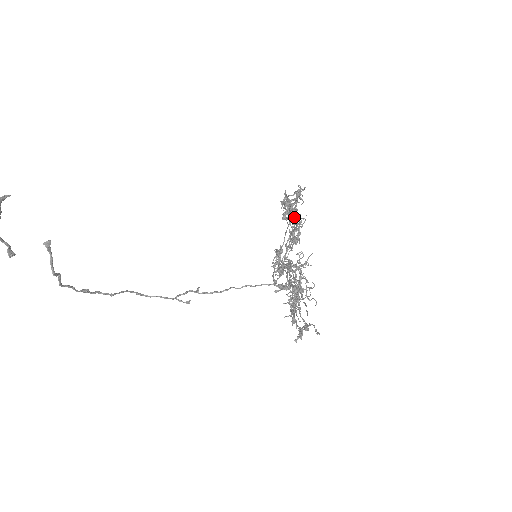
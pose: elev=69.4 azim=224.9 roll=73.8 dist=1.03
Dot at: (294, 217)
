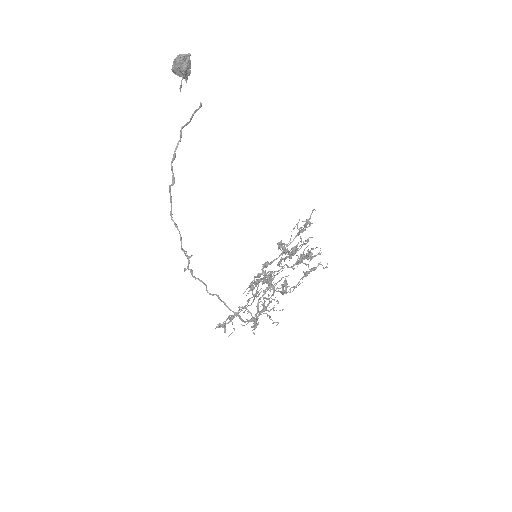
Dot at: occluded
